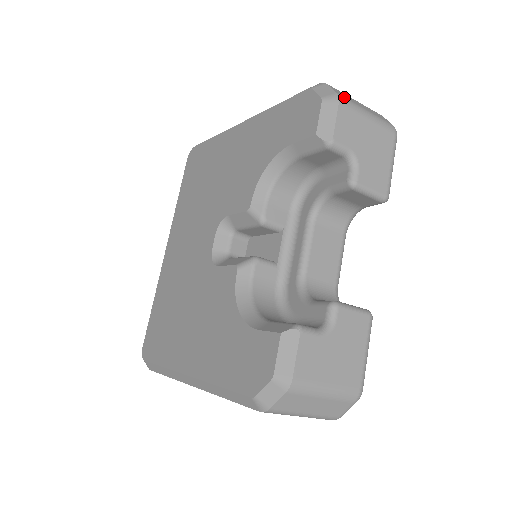
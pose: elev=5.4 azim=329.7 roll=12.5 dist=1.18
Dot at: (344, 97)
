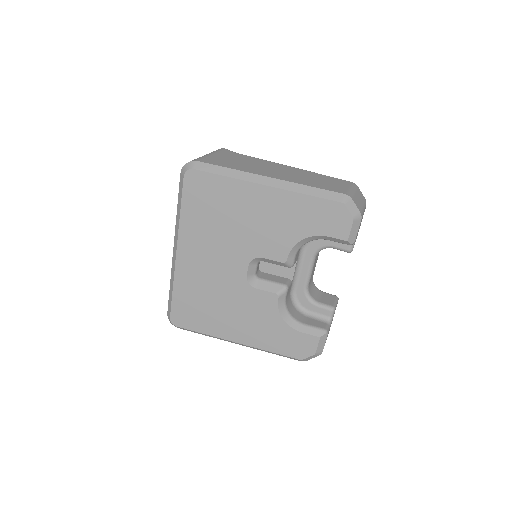
Dot at: (361, 210)
